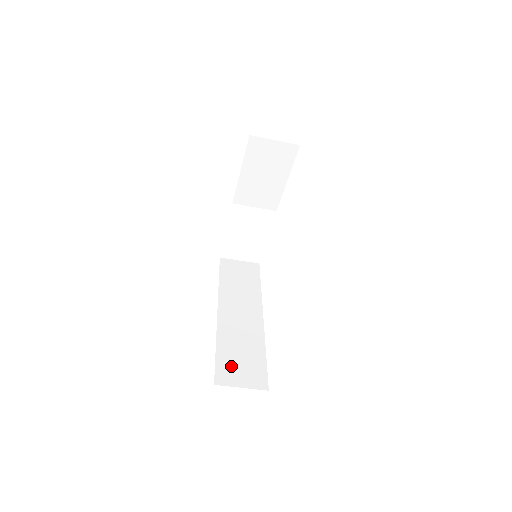
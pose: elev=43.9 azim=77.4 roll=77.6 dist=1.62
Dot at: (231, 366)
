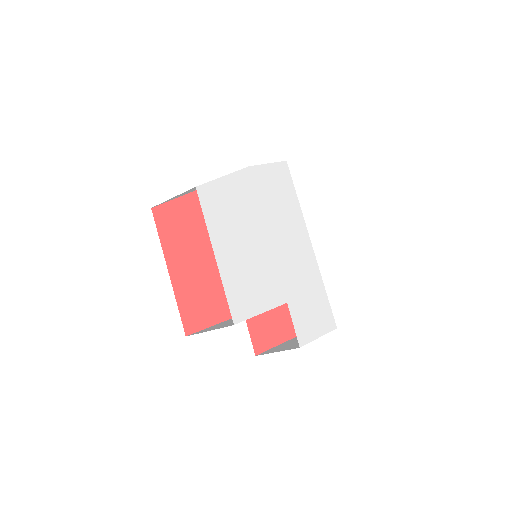
Dot at: occluded
